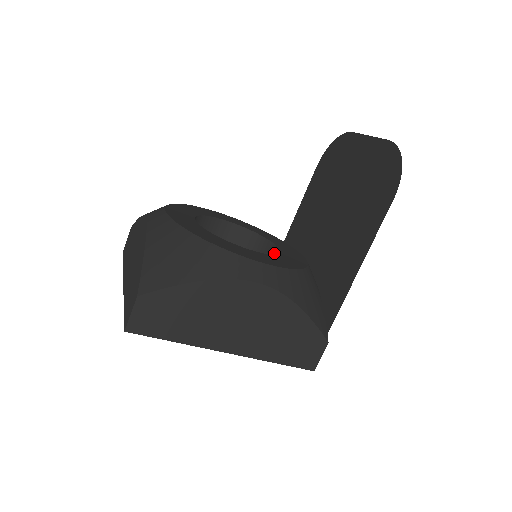
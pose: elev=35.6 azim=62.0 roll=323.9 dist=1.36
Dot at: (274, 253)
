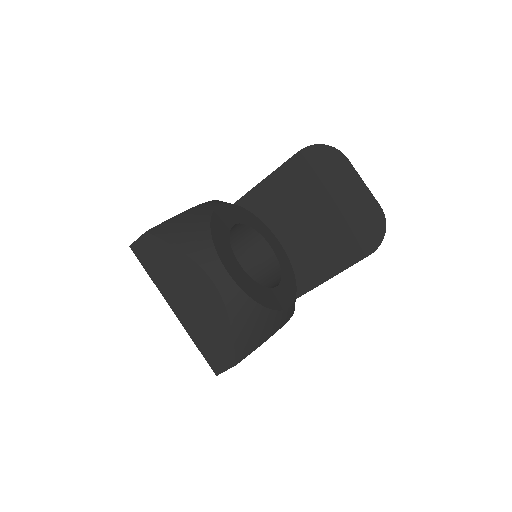
Dot at: (265, 248)
